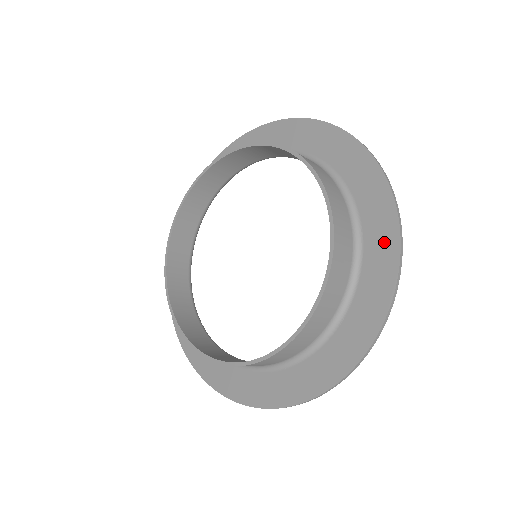
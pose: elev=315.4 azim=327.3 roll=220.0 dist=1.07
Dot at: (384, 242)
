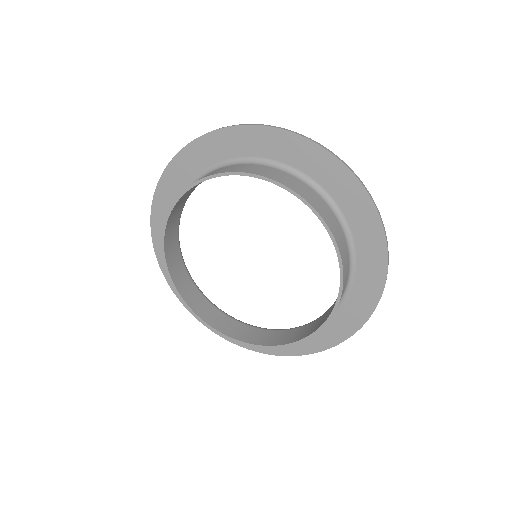
Dot at: (370, 230)
